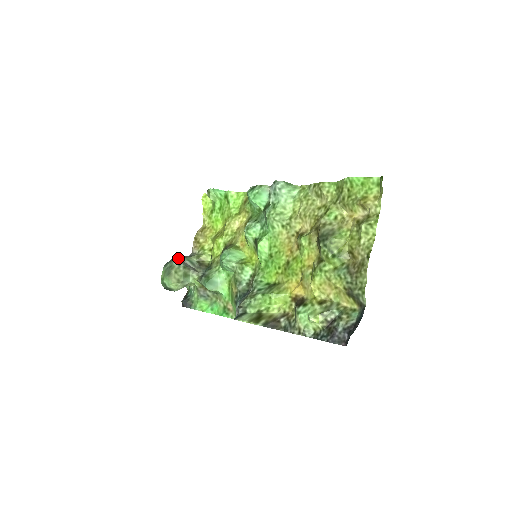
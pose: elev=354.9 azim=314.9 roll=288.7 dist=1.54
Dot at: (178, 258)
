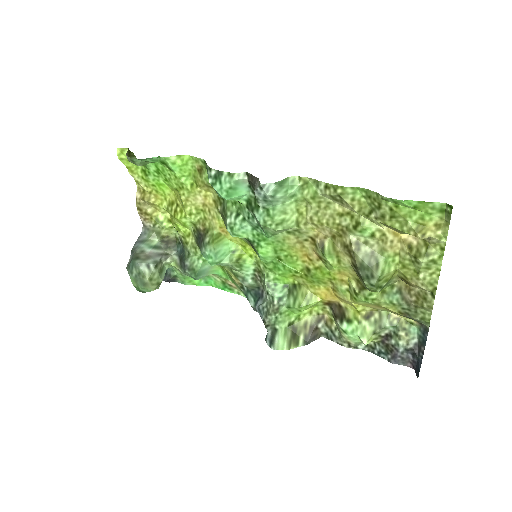
Dot at: (136, 250)
